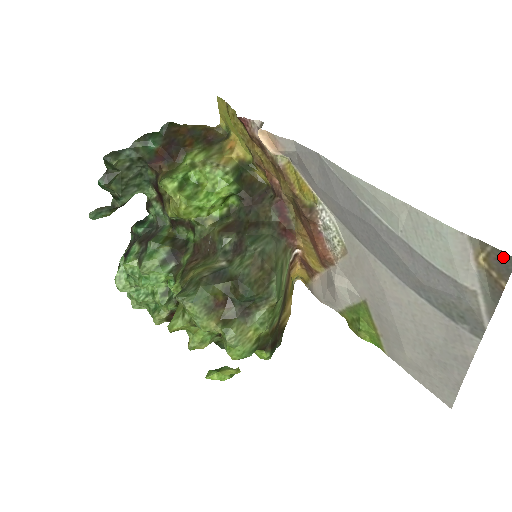
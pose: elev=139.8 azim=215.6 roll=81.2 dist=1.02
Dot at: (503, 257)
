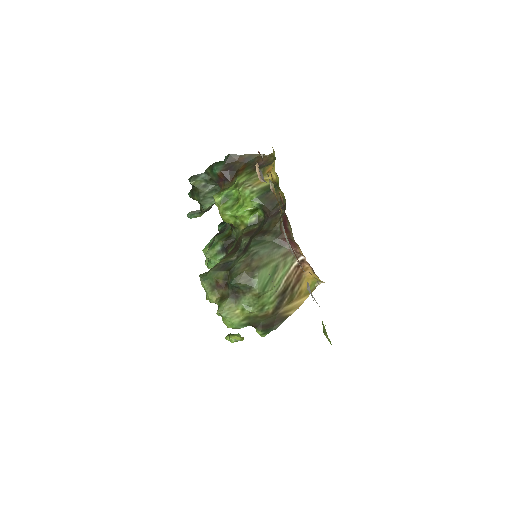
Dot at: occluded
